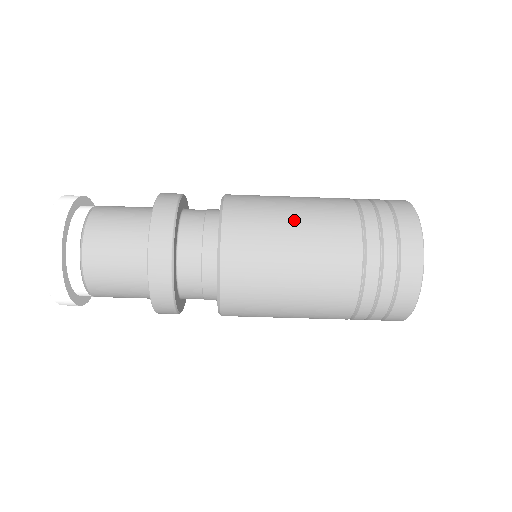
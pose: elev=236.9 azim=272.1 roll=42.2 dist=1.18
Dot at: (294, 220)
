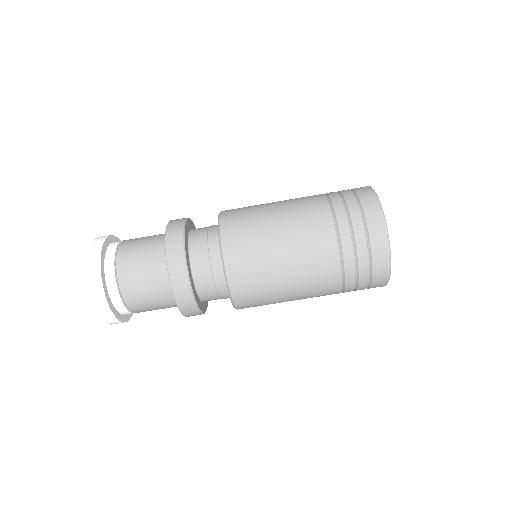
Dot at: occluded
